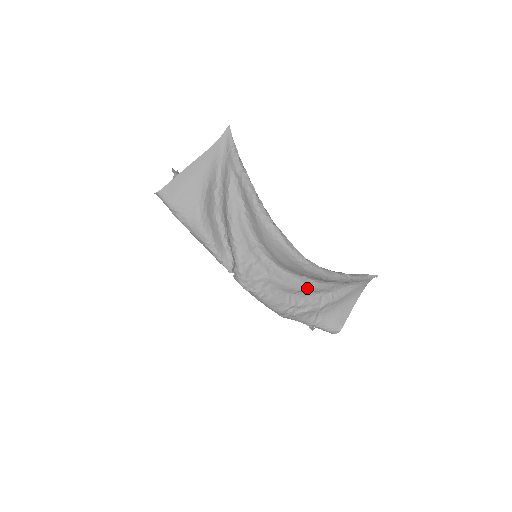
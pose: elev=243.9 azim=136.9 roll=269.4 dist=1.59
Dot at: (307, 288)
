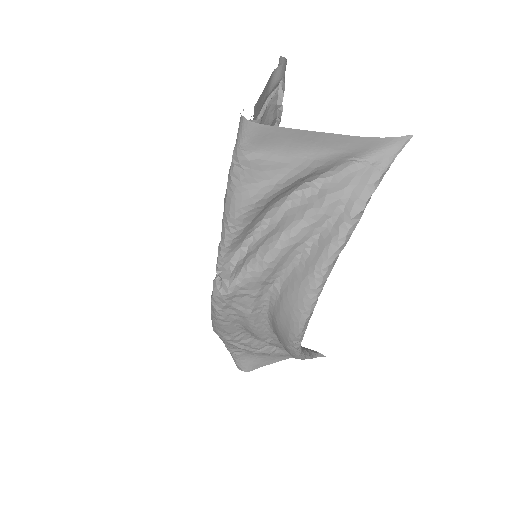
Dot at: (266, 340)
